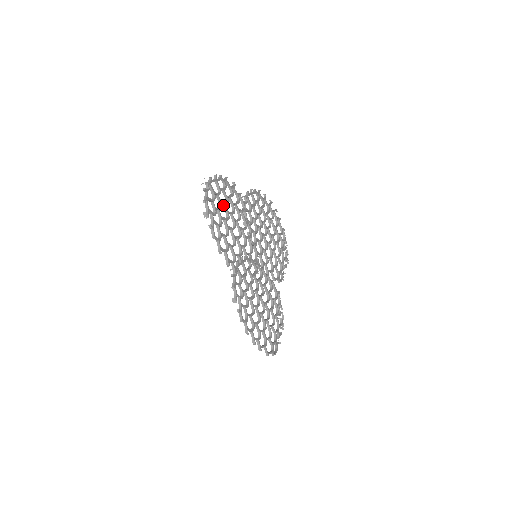
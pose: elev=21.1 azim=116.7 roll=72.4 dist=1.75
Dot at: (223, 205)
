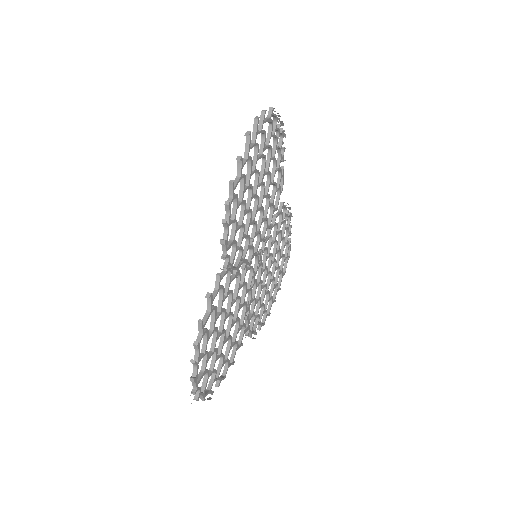
Dot at: (213, 341)
